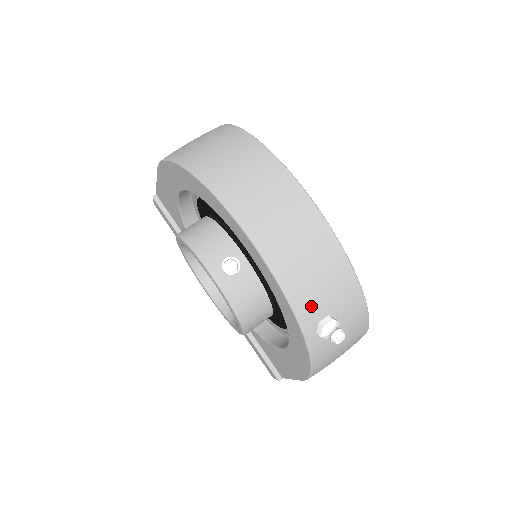
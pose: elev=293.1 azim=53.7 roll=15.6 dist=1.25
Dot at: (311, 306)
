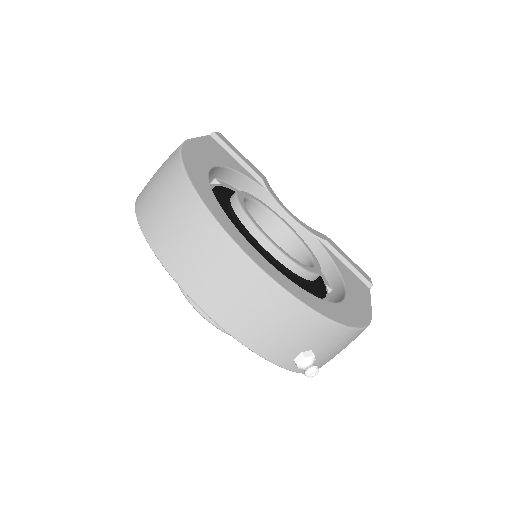
Dot at: (281, 351)
